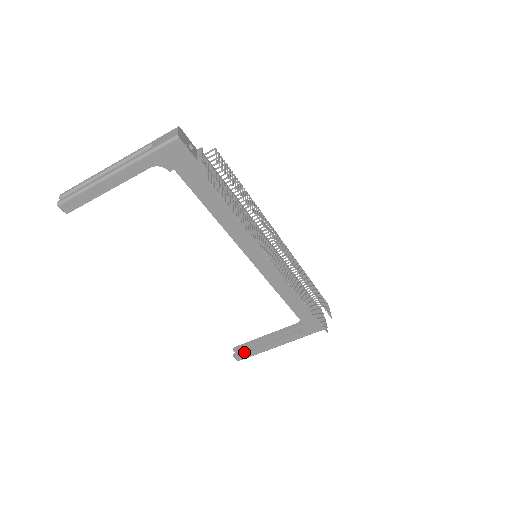
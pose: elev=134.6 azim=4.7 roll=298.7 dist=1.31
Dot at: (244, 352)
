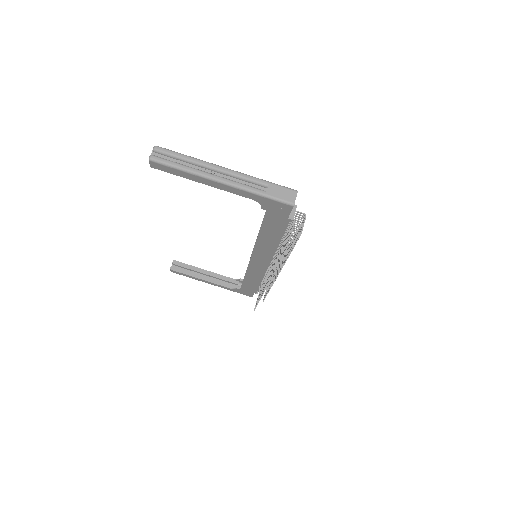
Dot at: (181, 271)
